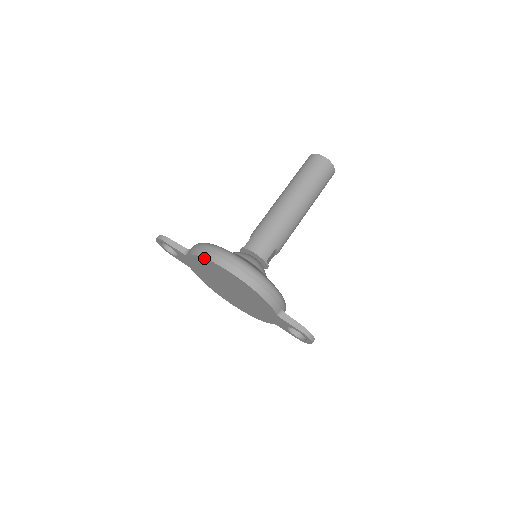
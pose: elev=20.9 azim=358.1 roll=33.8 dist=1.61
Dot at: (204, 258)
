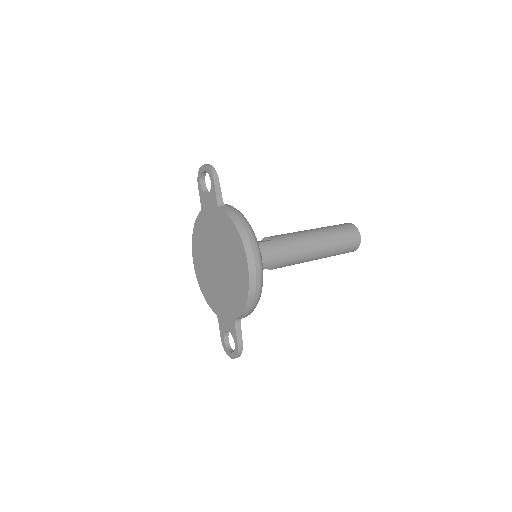
Dot at: (238, 232)
